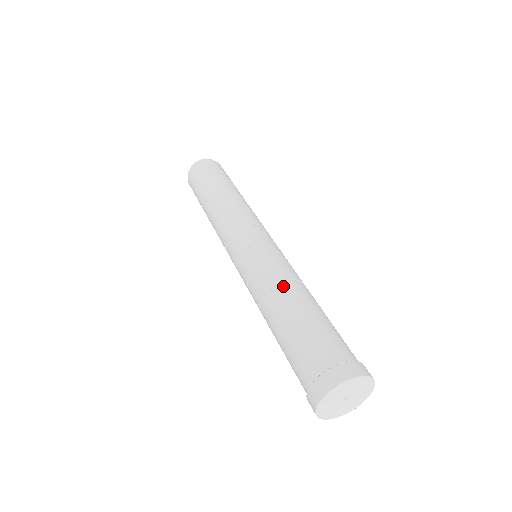
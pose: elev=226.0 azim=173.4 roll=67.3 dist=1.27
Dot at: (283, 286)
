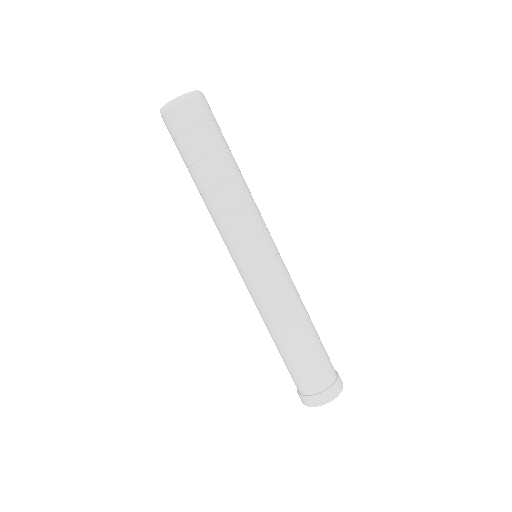
Dot at: (287, 320)
